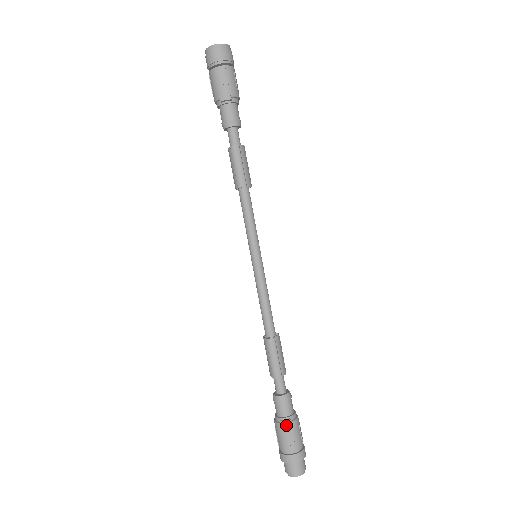
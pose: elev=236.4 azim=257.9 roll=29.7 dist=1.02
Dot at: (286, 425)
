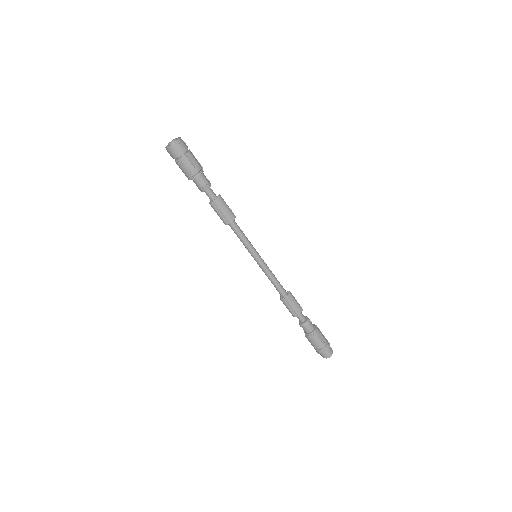
Dot at: (308, 338)
